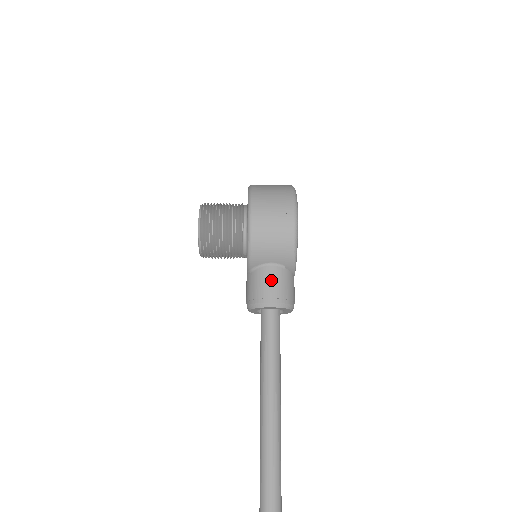
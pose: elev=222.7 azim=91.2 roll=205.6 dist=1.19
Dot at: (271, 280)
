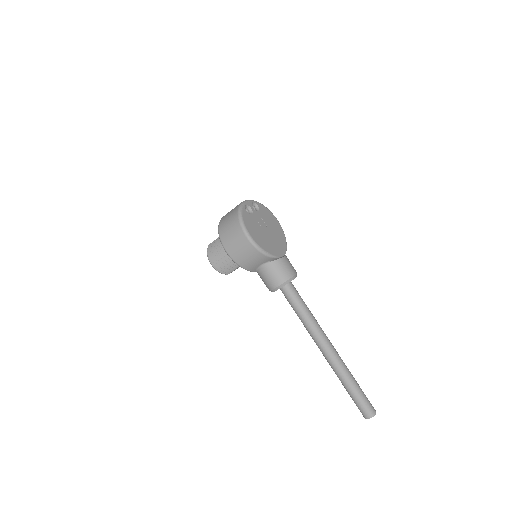
Dot at: (267, 275)
